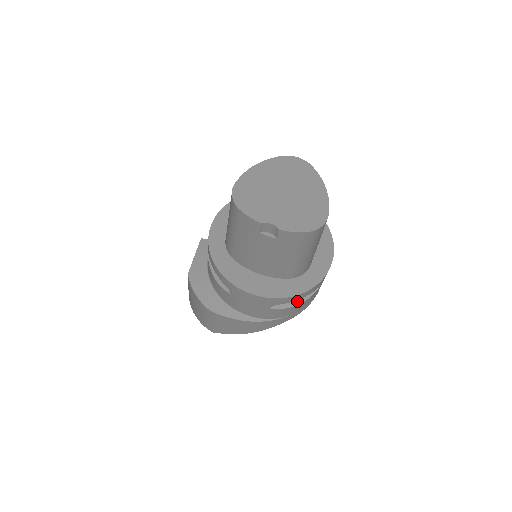
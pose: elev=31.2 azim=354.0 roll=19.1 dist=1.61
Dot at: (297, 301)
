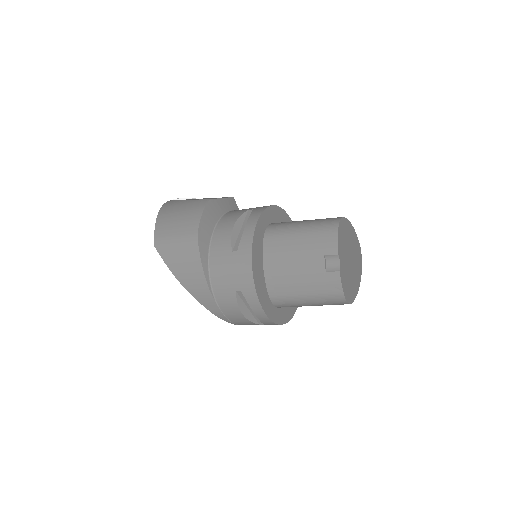
Dot at: (246, 312)
